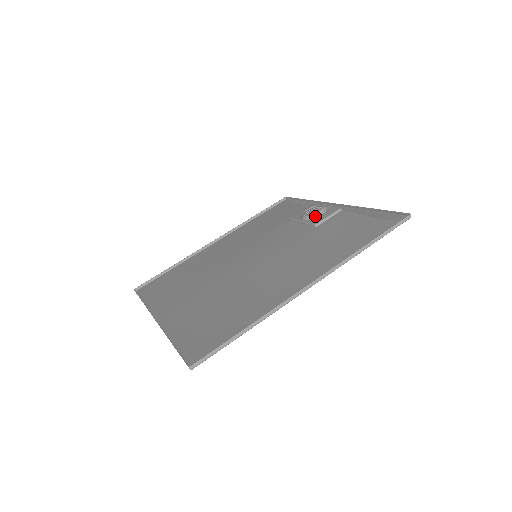
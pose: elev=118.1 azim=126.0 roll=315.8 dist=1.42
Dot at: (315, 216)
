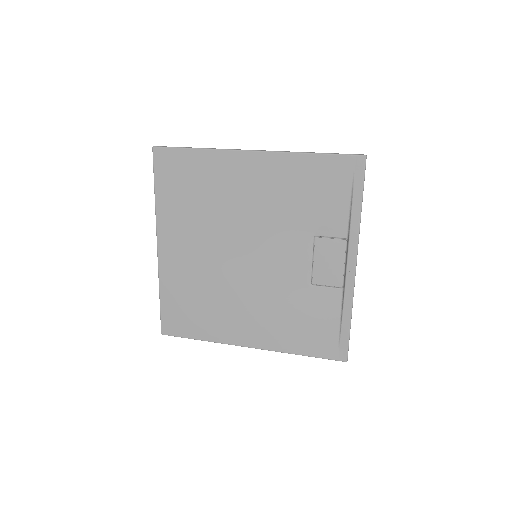
Dot at: (324, 249)
